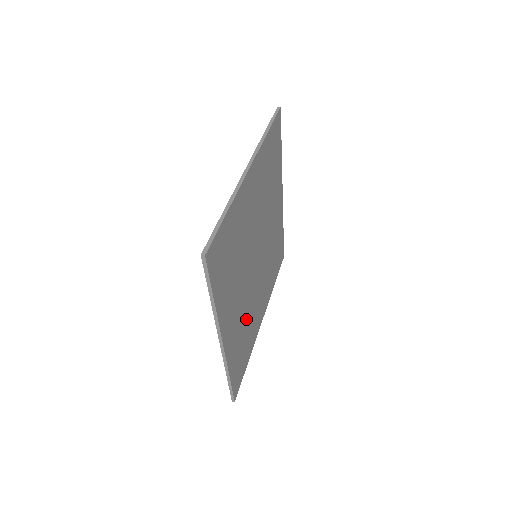
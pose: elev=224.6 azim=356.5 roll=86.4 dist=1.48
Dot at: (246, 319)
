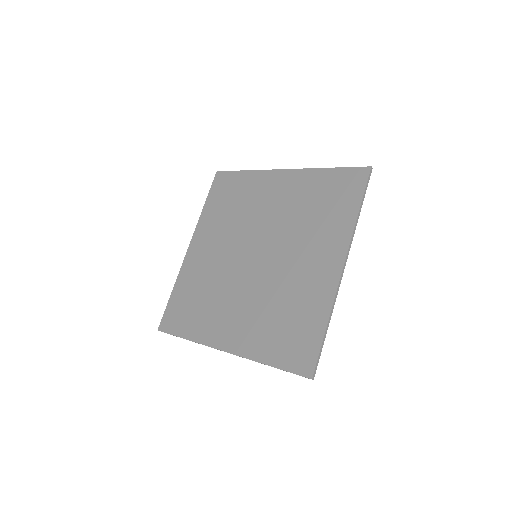
Dot at: (214, 293)
